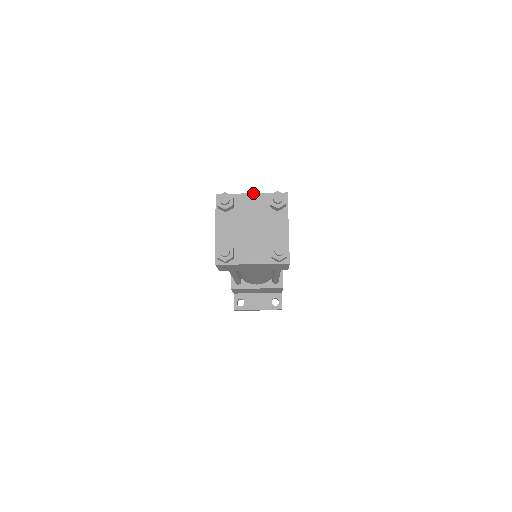
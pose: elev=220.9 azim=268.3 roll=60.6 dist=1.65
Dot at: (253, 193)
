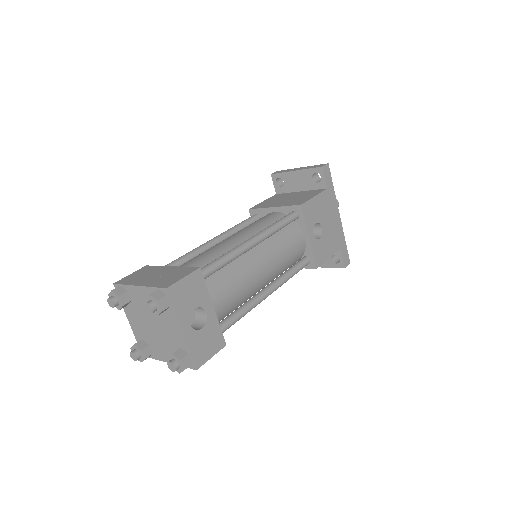
Dot at: (139, 286)
